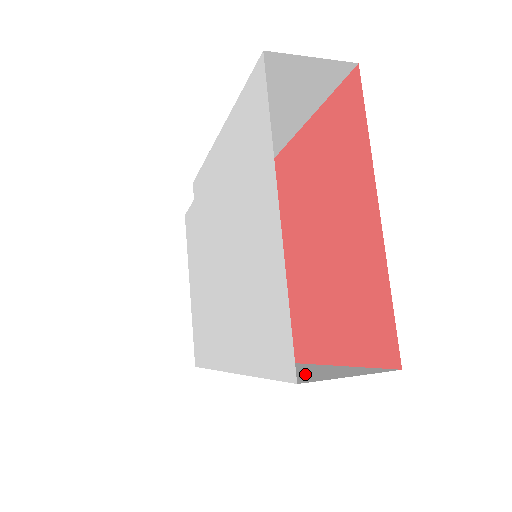
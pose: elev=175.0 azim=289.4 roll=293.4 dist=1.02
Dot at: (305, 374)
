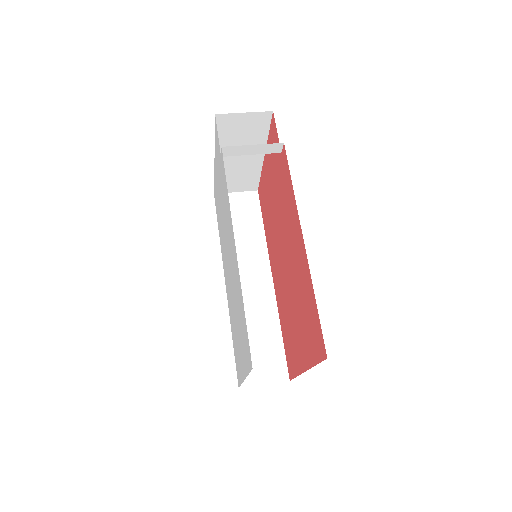
Dot at: (253, 351)
